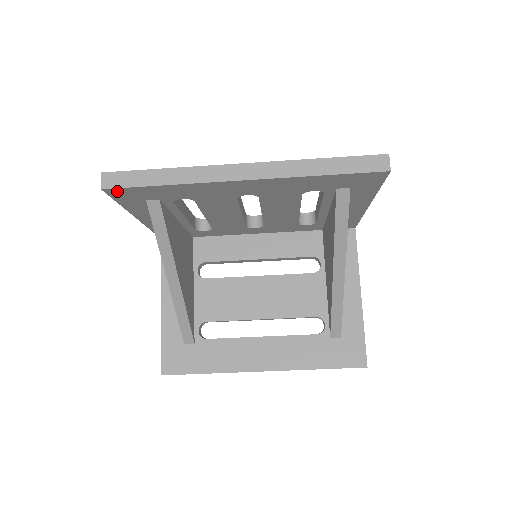
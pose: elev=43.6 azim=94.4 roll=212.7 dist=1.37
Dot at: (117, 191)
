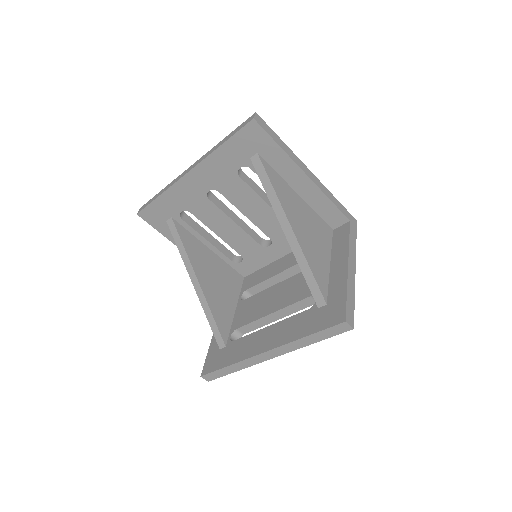
Dot at: (145, 214)
